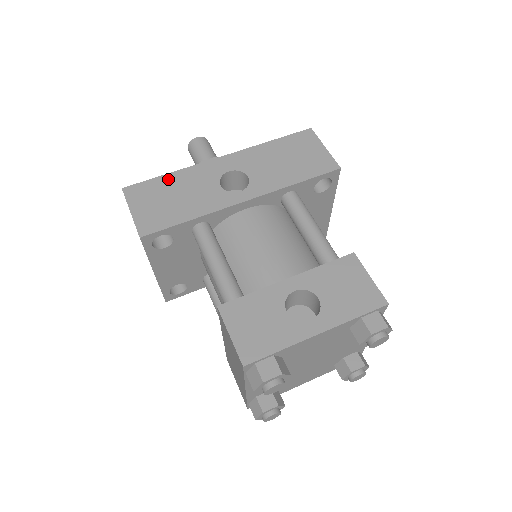
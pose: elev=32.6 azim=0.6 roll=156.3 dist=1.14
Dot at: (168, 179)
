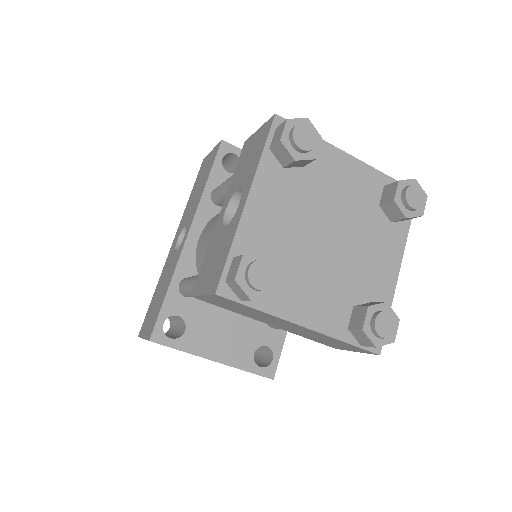
Dot at: (154, 295)
